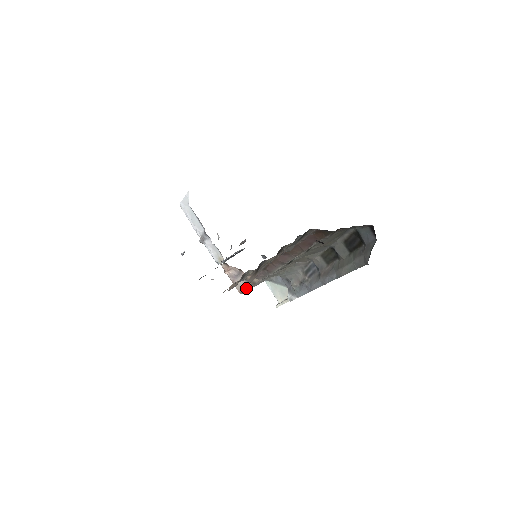
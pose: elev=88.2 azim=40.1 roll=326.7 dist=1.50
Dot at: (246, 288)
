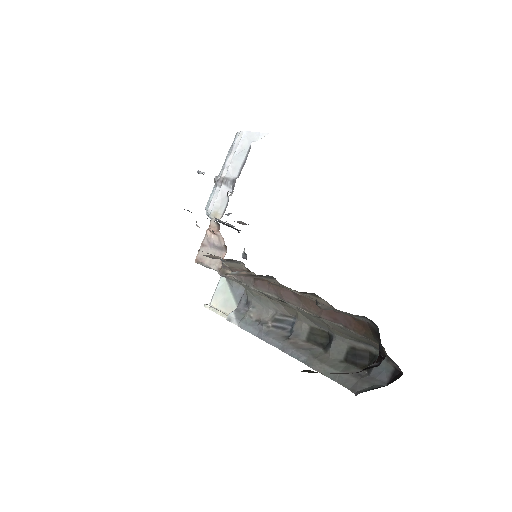
Dot at: (209, 265)
